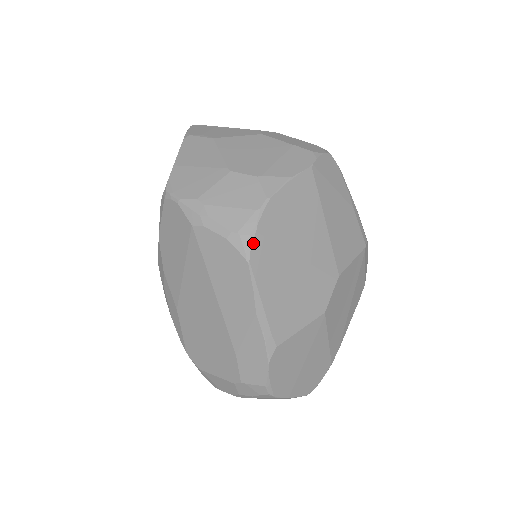
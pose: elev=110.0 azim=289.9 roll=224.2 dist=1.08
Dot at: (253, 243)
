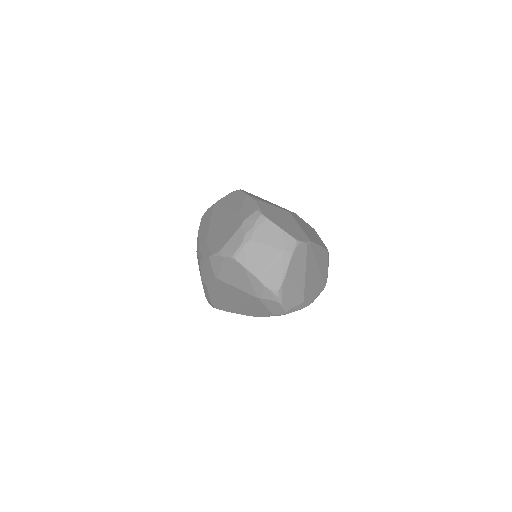
Dot at: occluded
